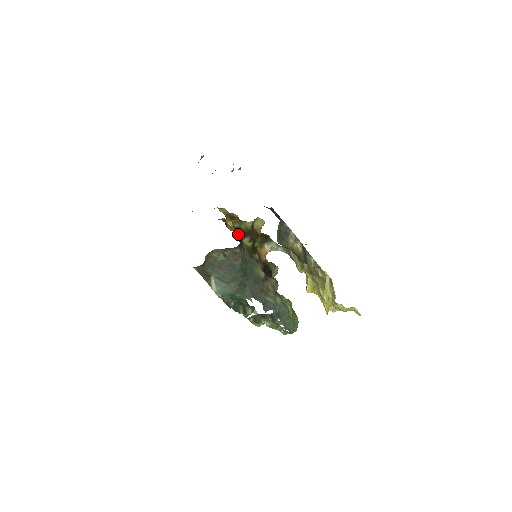
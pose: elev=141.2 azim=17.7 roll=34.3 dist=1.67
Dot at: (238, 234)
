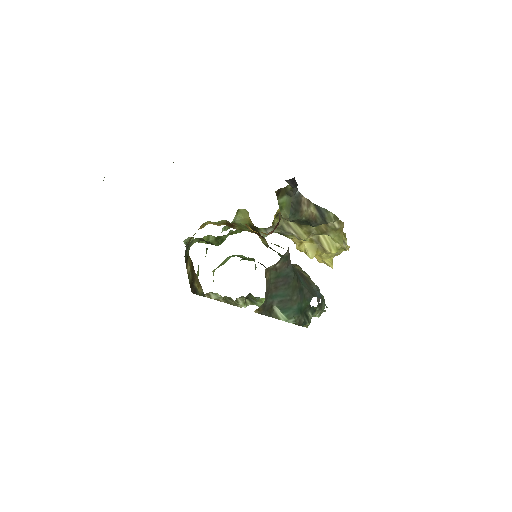
Dot at: occluded
